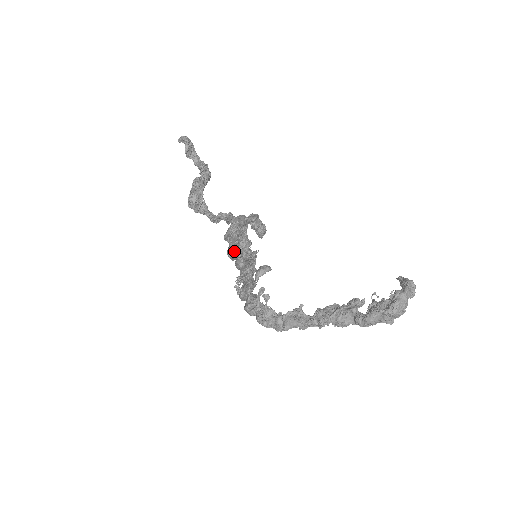
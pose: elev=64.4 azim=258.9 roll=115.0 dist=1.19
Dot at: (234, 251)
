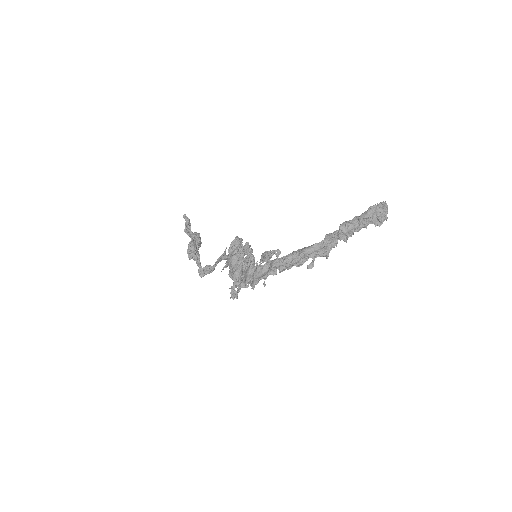
Dot at: (239, 251)
